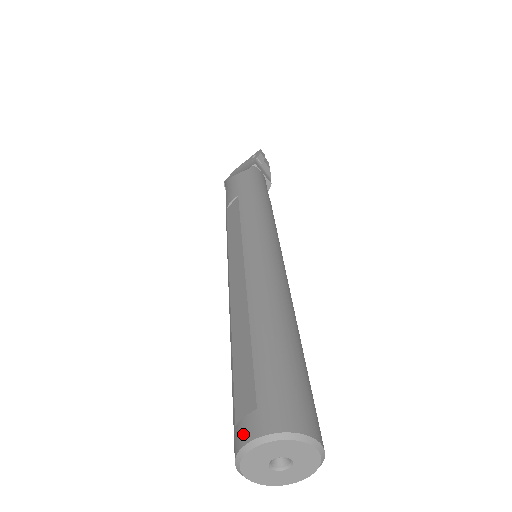
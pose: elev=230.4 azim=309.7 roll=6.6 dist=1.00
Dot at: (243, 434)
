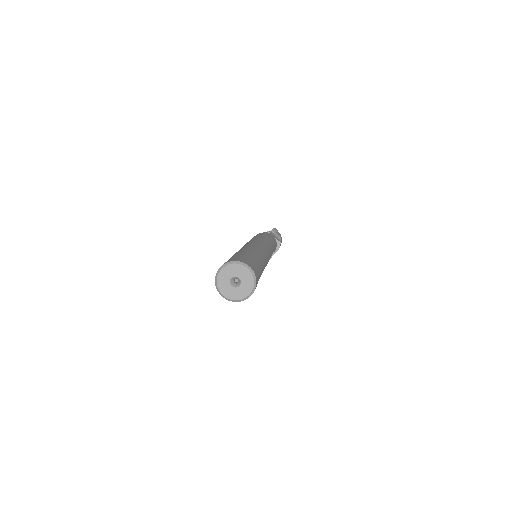
Dot at: (218, 270)
